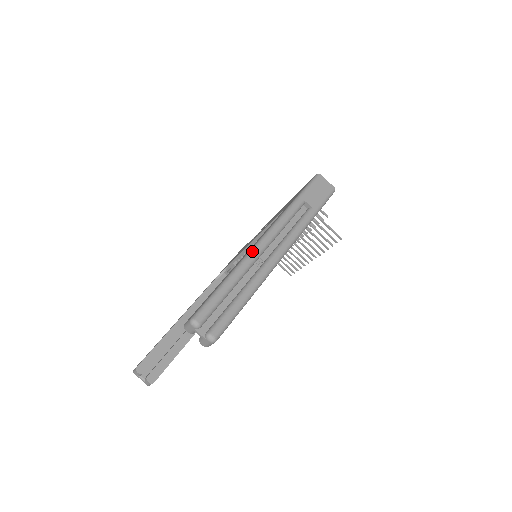
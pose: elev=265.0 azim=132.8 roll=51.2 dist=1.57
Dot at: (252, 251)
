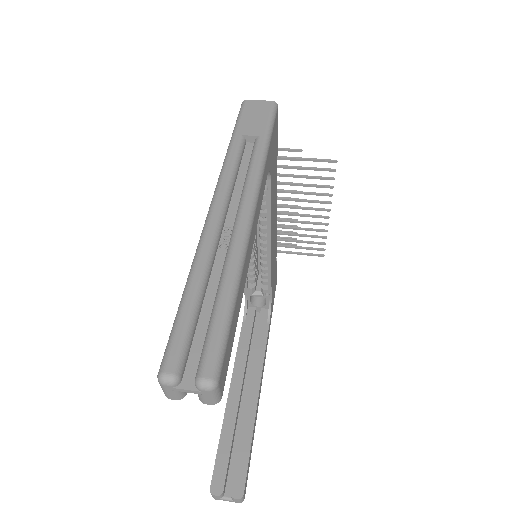
Dot at: (204, 230)
